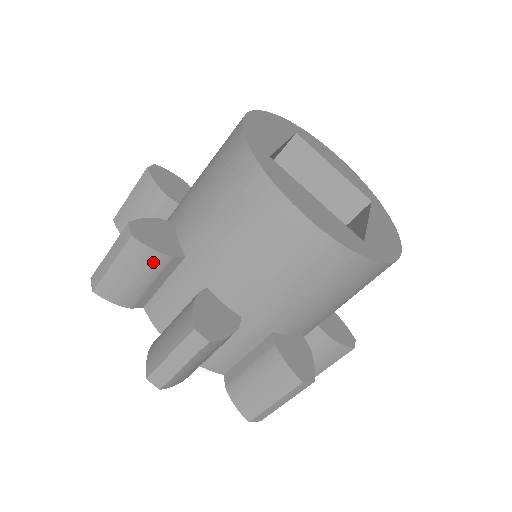
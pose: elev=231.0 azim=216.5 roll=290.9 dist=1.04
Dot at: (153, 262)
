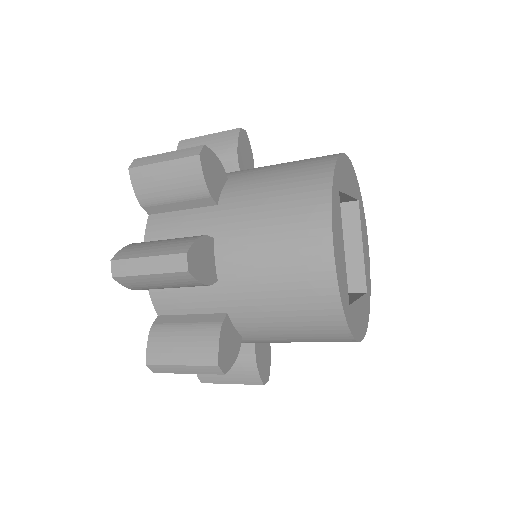
Dot at: occluded
